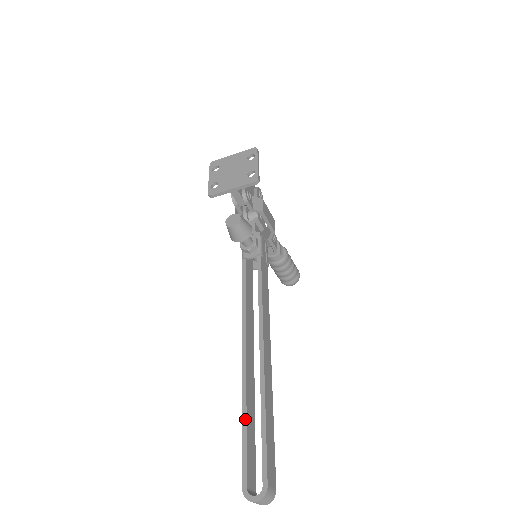
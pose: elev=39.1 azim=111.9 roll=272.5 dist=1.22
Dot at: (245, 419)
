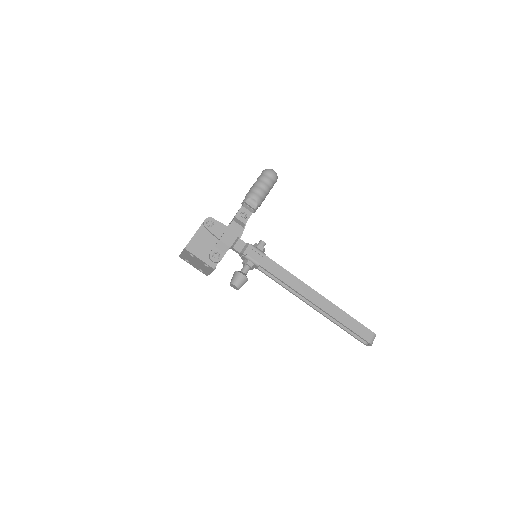
Dot at: occluded
